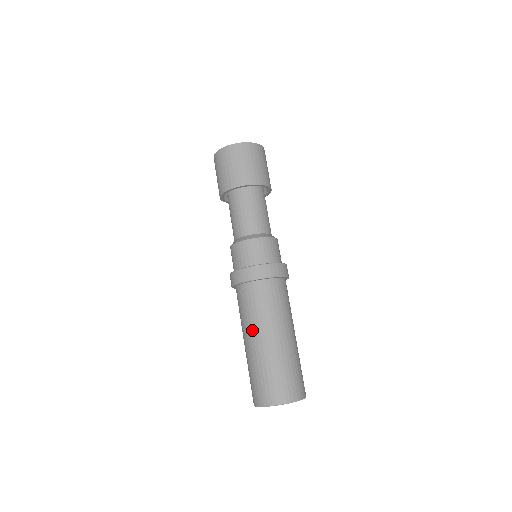
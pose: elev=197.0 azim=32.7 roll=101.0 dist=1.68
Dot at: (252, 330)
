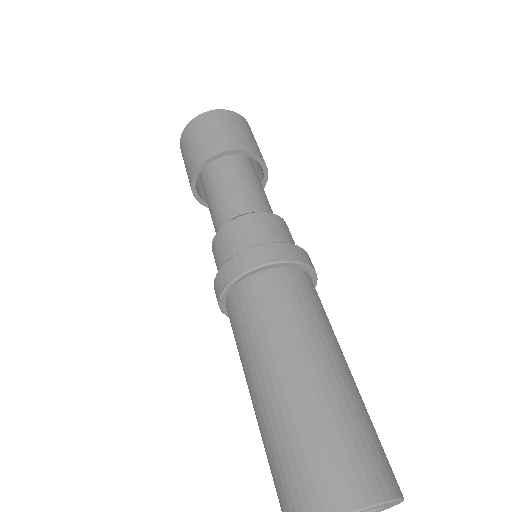
Dot at: (249, 371)
